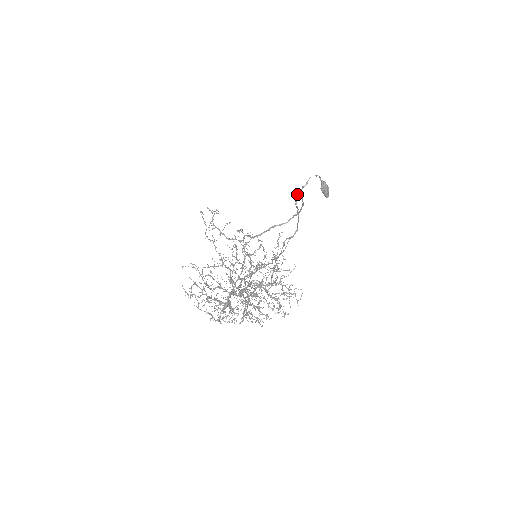
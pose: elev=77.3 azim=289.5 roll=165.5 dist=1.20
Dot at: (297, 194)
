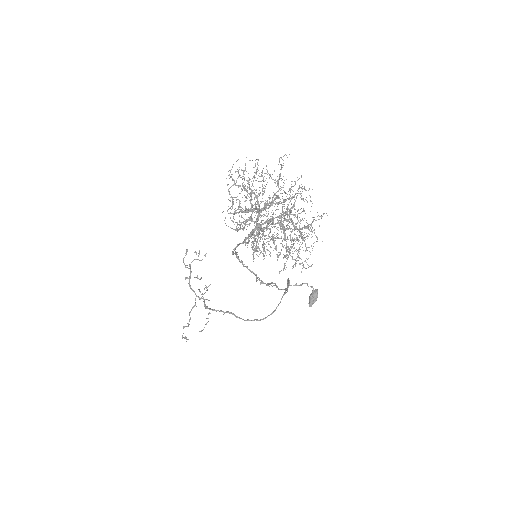
Dot at: (289, 284)
